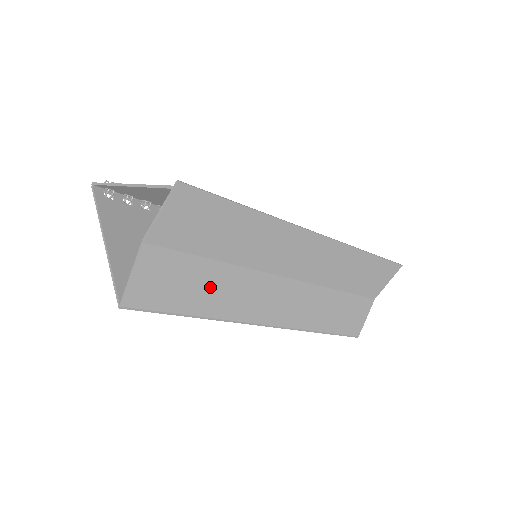
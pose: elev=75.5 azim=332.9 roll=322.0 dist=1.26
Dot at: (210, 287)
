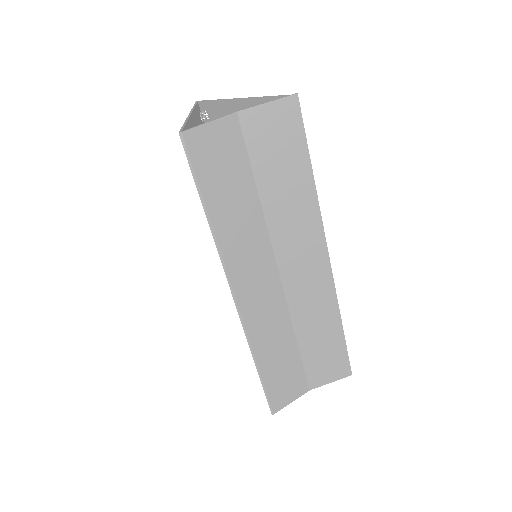
Dot at: (236, 204)
